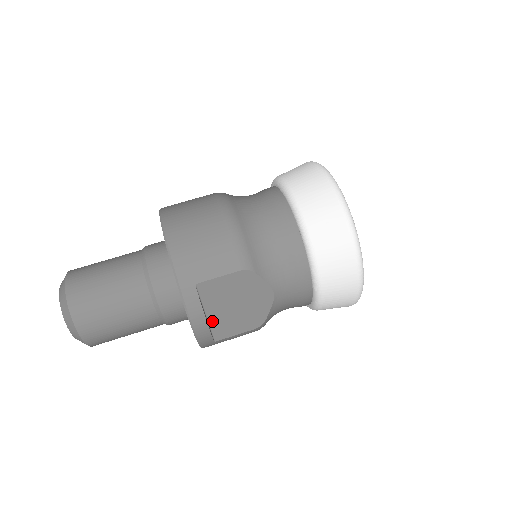
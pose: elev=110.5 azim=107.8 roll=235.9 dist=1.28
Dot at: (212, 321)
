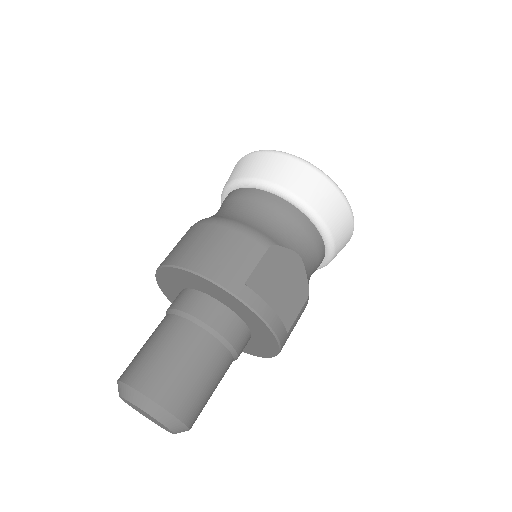
Dot at: occluded
